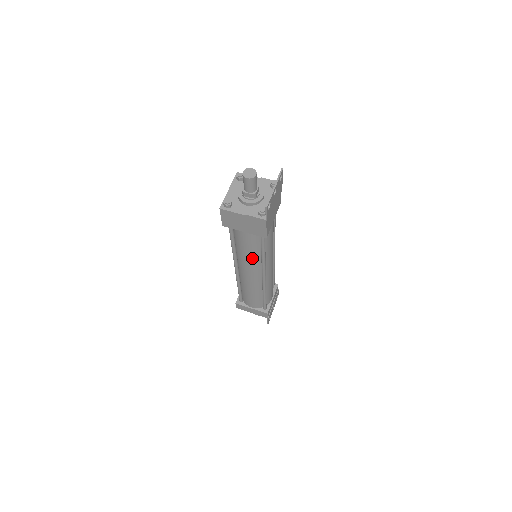
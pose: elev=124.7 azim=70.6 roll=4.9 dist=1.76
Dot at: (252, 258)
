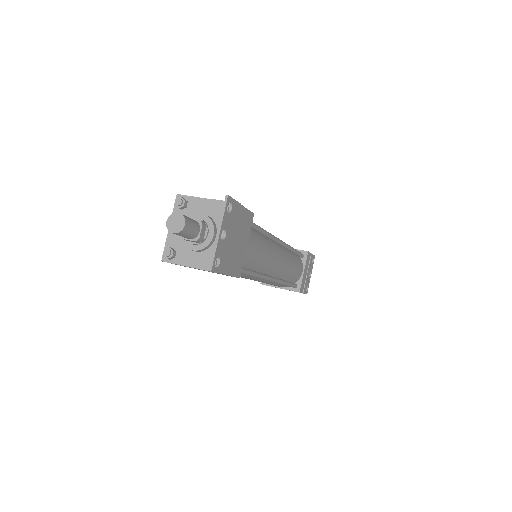
Dot at: (243, 276)
